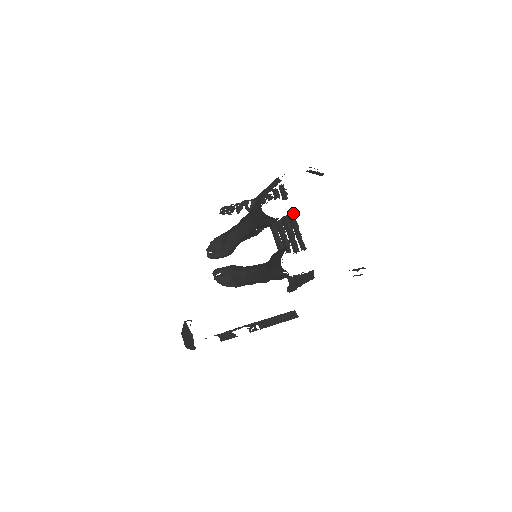
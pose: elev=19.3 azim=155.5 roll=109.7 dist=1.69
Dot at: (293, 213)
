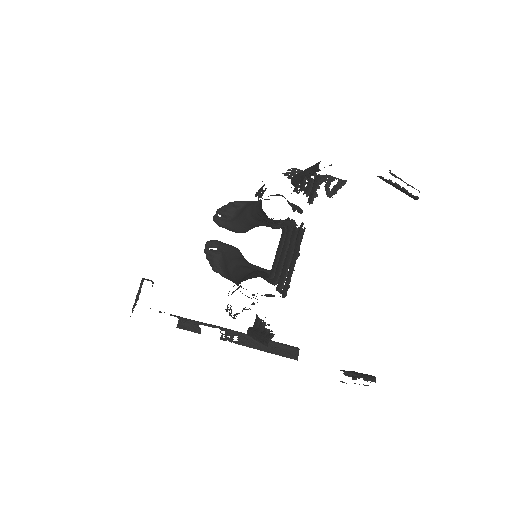
Dot at: (304, 230)
